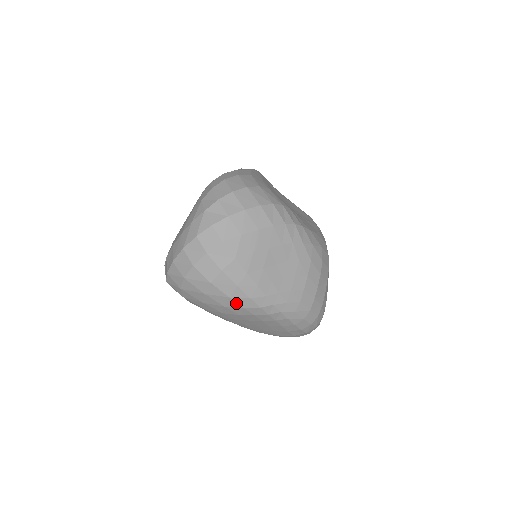
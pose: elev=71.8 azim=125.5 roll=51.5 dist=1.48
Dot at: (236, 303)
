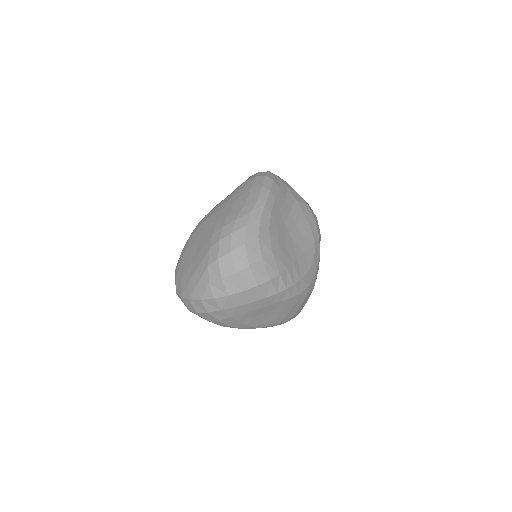
Dot at: occluded
